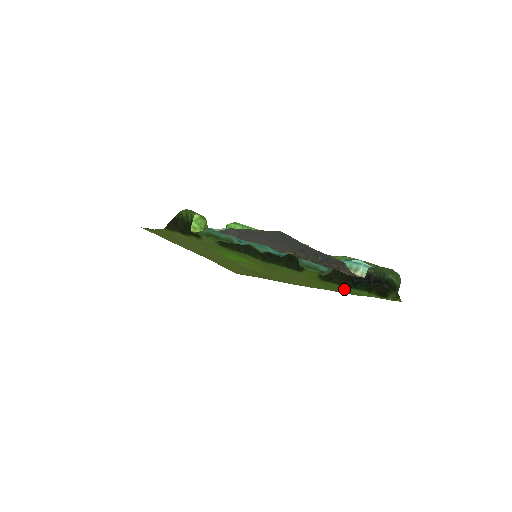
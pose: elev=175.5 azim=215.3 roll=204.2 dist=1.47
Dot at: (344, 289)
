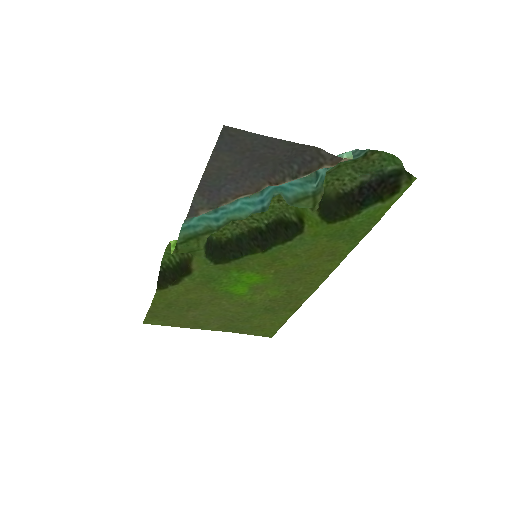
Dot at: (358, 222)
